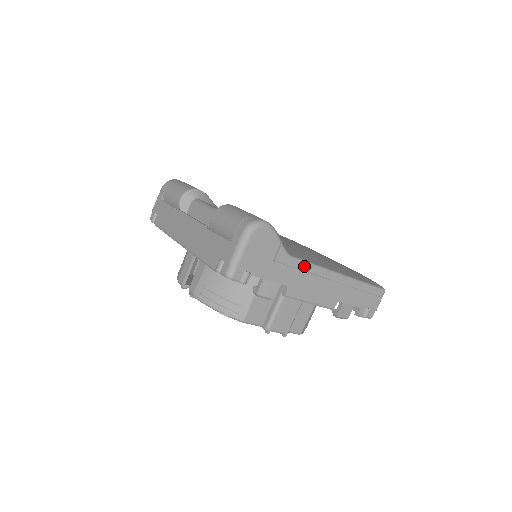
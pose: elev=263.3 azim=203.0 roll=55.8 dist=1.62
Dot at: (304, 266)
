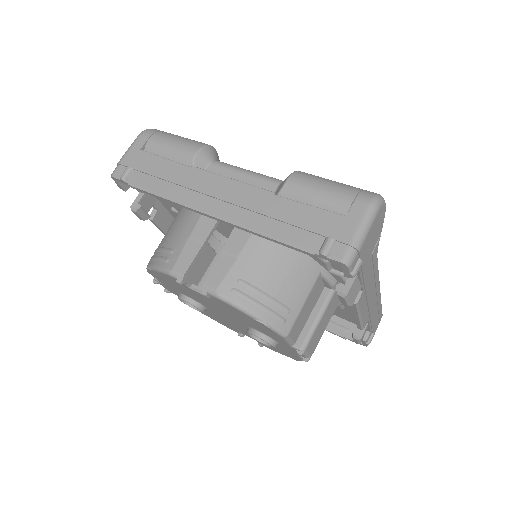
Dot at: (376, 269)
